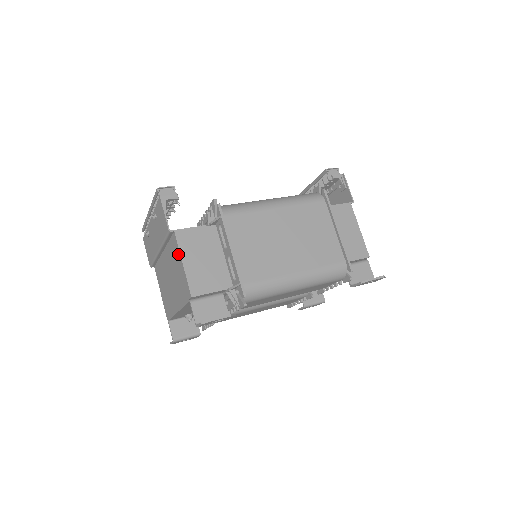
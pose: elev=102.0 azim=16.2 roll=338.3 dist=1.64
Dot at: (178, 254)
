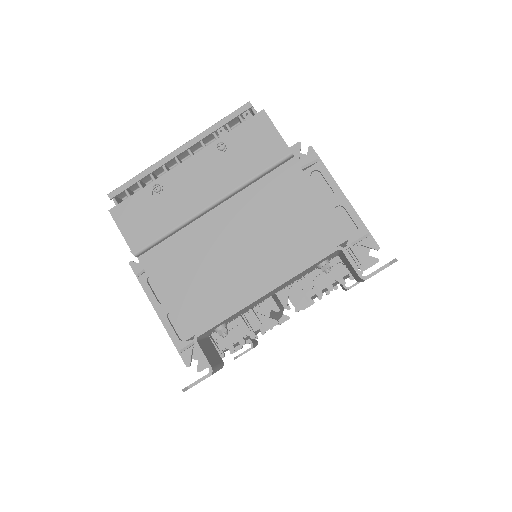
Dot at: (303, 187)
